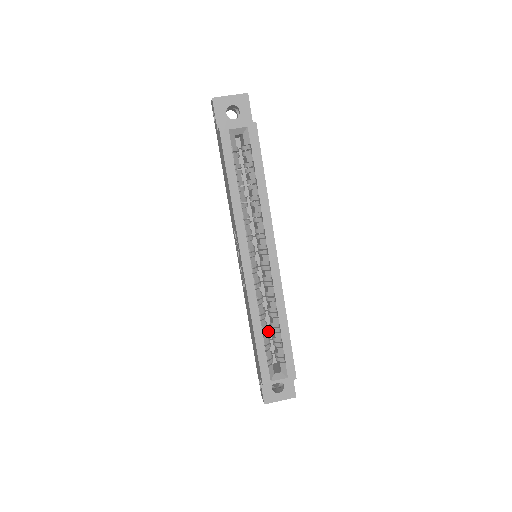
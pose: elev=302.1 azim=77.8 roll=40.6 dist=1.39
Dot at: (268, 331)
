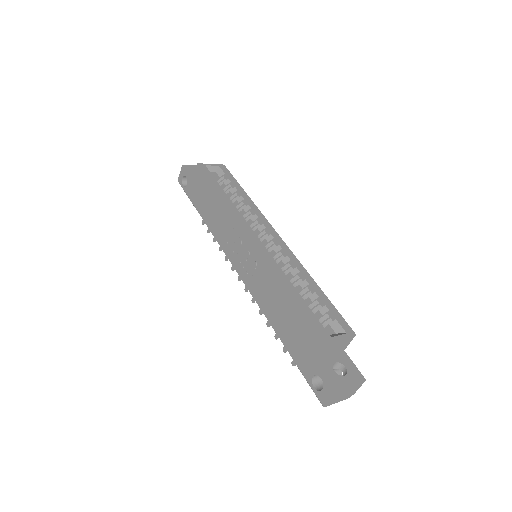
Dot at: occluded
